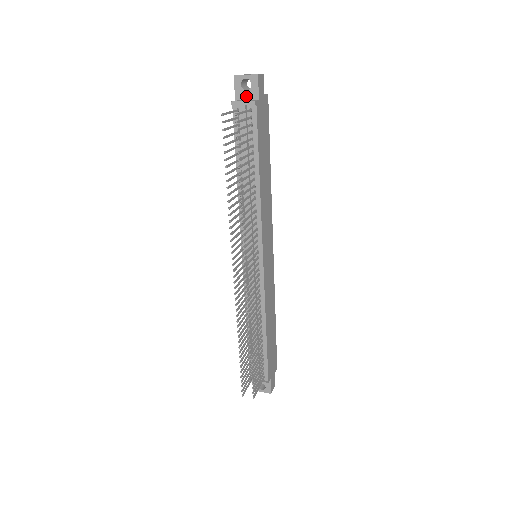
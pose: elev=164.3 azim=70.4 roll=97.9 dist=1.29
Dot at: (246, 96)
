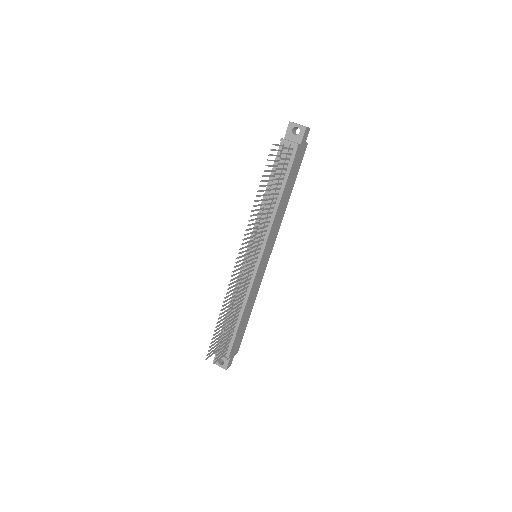
Dot at: (293, 138)
